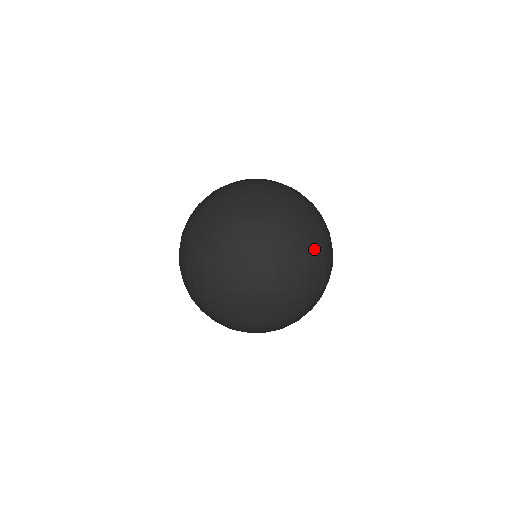
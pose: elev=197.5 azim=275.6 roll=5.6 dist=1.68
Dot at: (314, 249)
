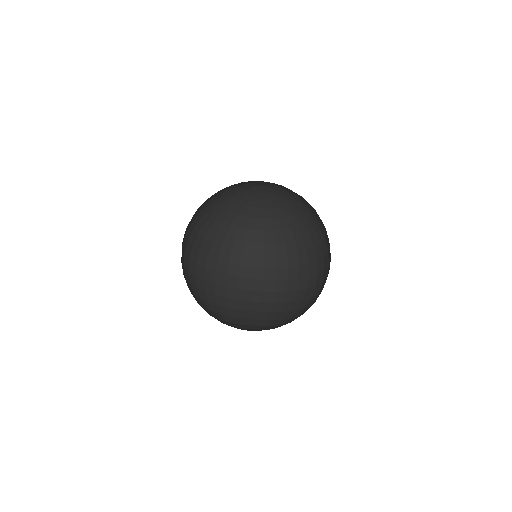
Dot at: (315, 253)
